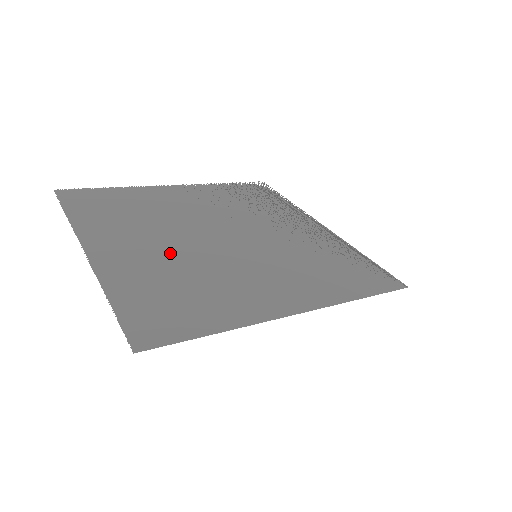
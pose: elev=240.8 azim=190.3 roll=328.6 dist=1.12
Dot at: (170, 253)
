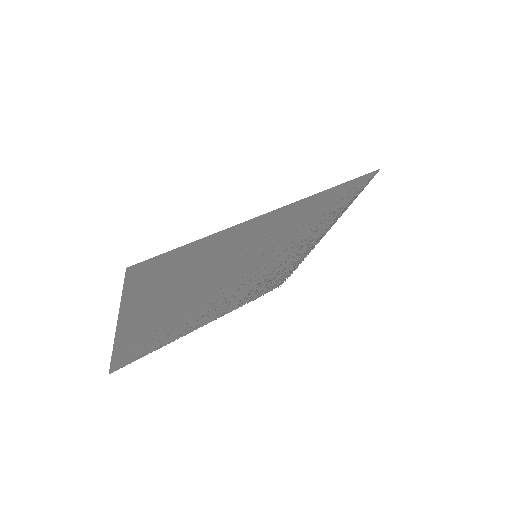
Dot at: (184, 296)
